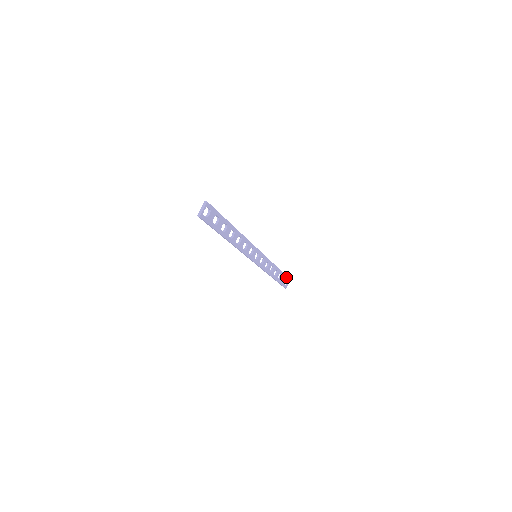
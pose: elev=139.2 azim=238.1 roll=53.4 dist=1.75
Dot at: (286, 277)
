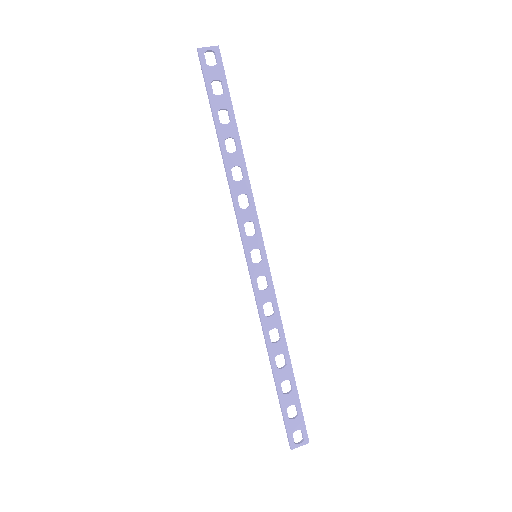
Dot at: (301, 418)
